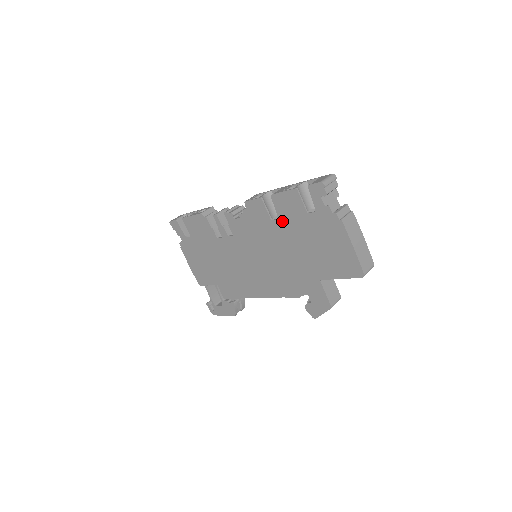
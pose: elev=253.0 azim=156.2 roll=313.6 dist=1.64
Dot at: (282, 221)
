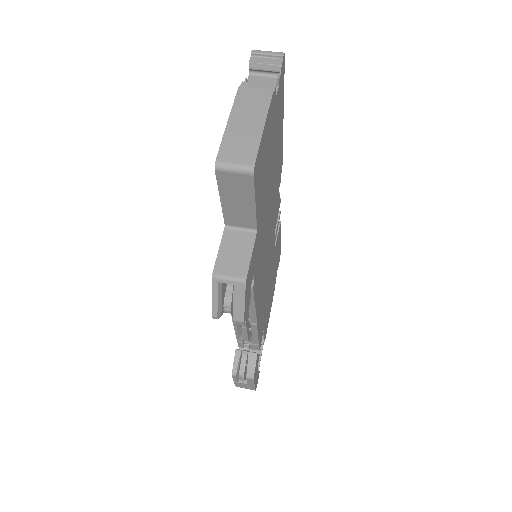
Dot at: occluded
